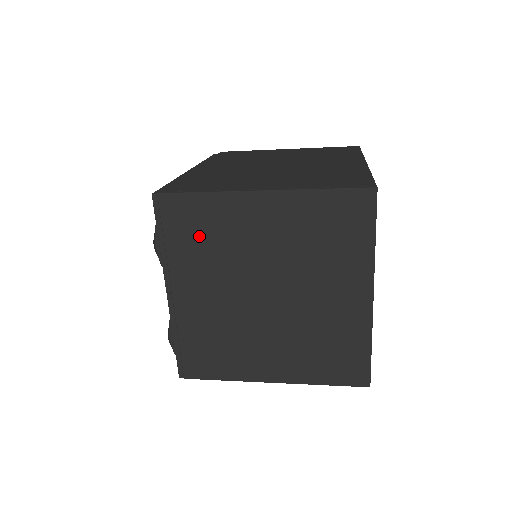
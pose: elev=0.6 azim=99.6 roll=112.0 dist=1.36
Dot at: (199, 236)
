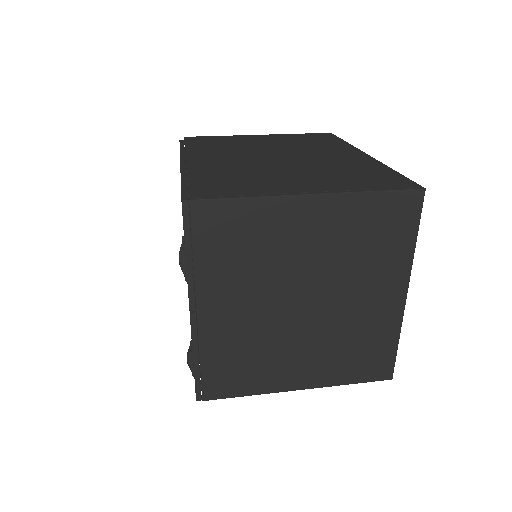
Dot at: (235, 246)
